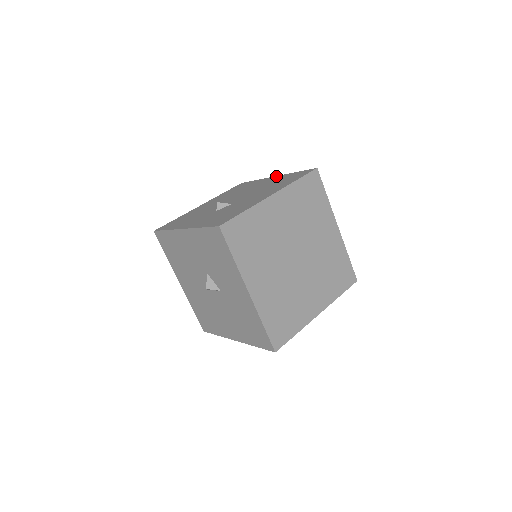
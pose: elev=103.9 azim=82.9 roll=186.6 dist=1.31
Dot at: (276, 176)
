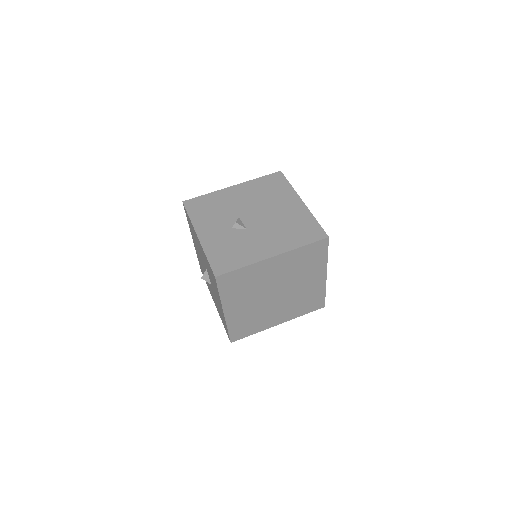
Dot at: (303, 204)
